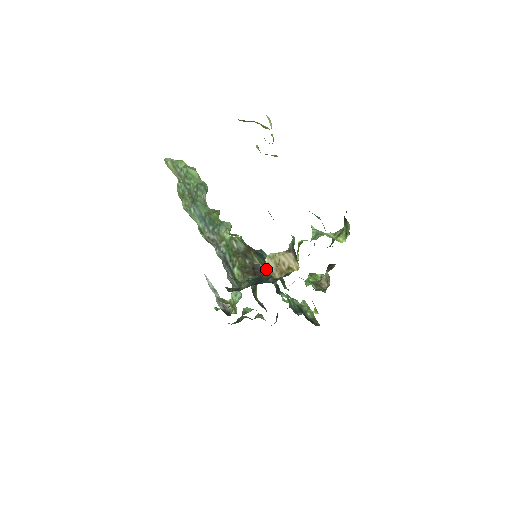
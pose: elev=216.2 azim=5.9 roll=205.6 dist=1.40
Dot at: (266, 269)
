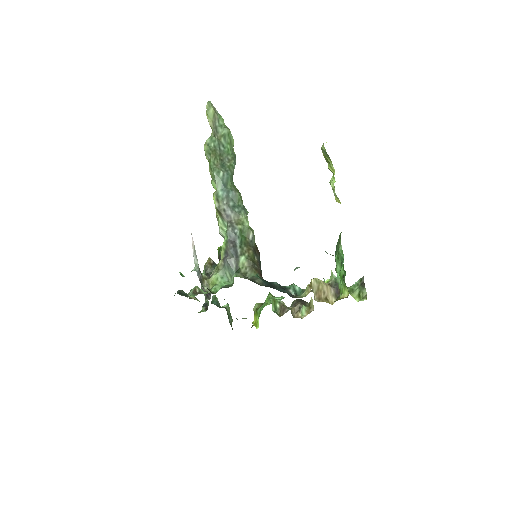
Dot at: occluded
